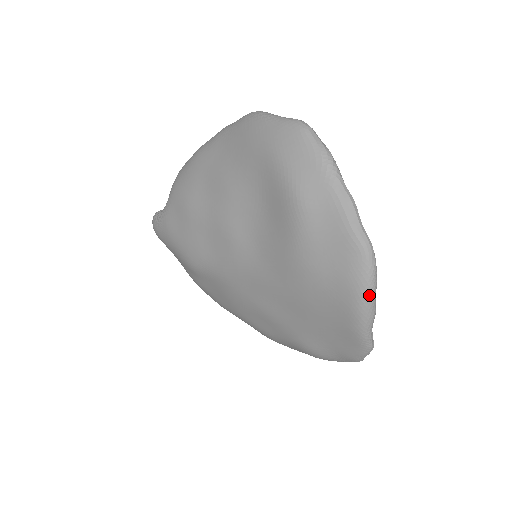
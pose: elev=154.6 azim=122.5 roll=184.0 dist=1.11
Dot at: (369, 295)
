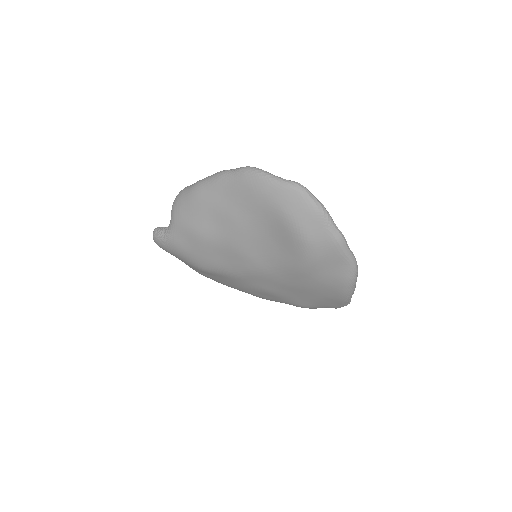
Dot at: (354, 283)
